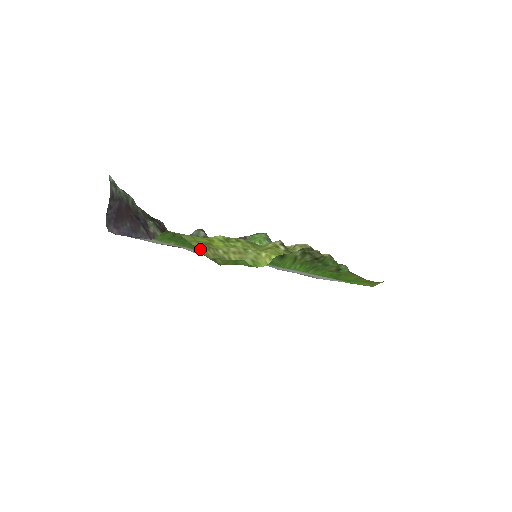
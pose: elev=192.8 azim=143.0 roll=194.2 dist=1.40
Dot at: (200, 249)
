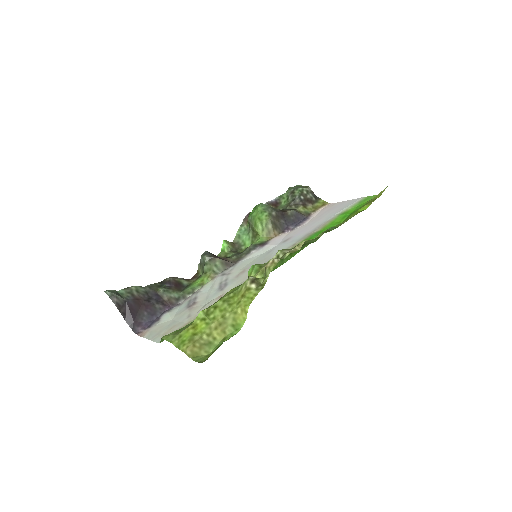
Dot at: (187, 354)
